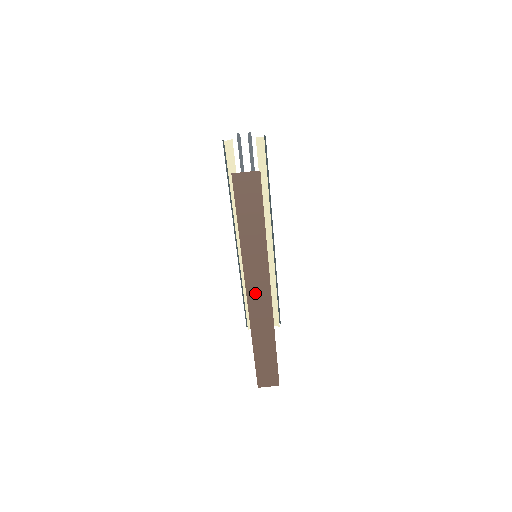
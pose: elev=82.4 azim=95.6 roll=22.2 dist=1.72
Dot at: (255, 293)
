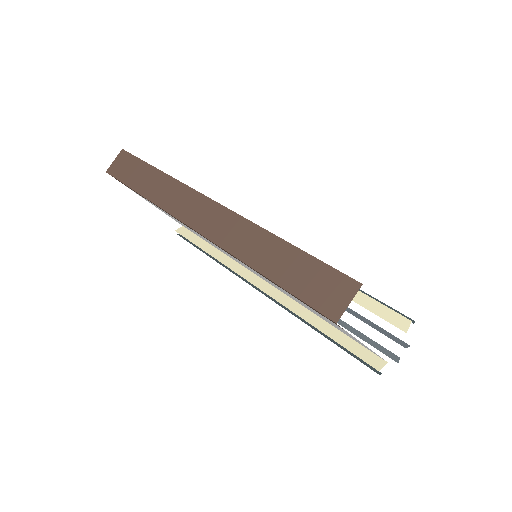
Dot at: (197, 217)
